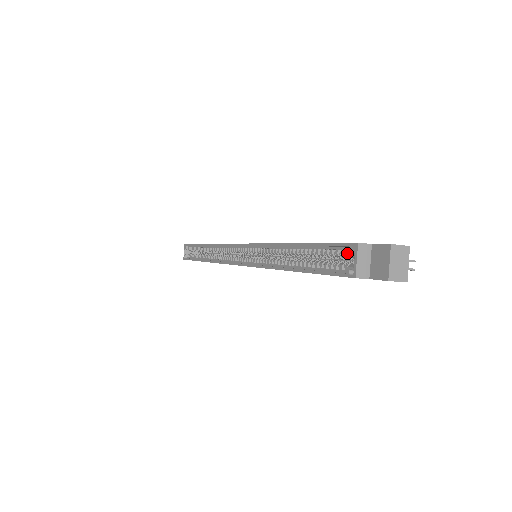
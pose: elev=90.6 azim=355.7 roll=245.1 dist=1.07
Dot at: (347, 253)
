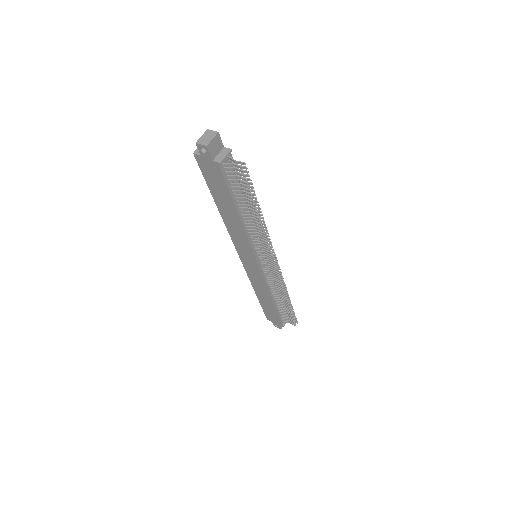
Dot at: occluded
